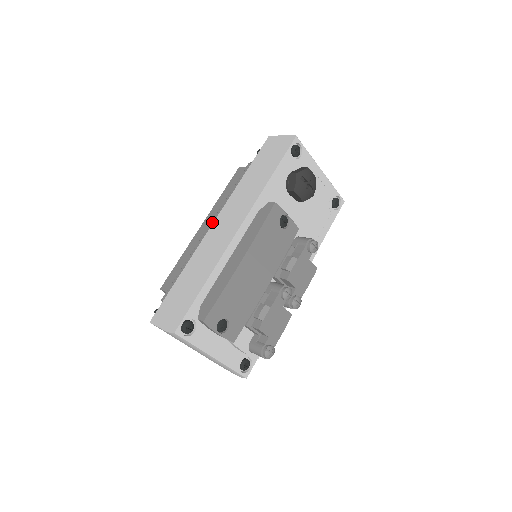
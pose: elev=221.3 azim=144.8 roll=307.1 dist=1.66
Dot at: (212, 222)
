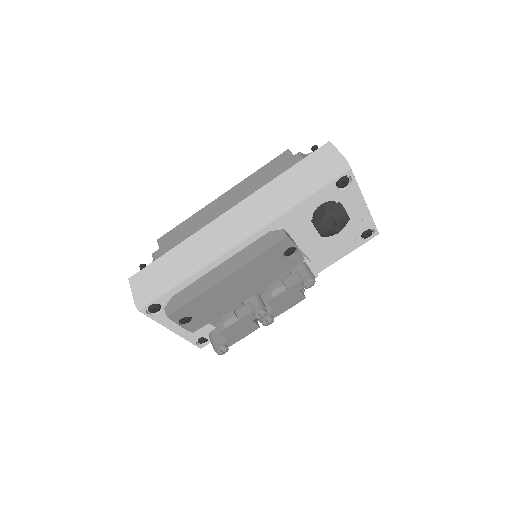
Dot at: (229, 203)
